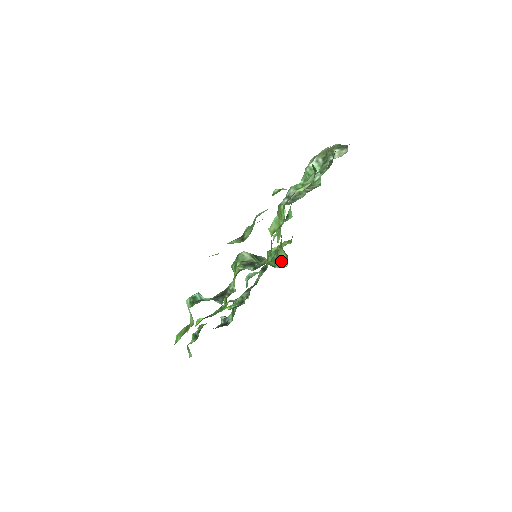
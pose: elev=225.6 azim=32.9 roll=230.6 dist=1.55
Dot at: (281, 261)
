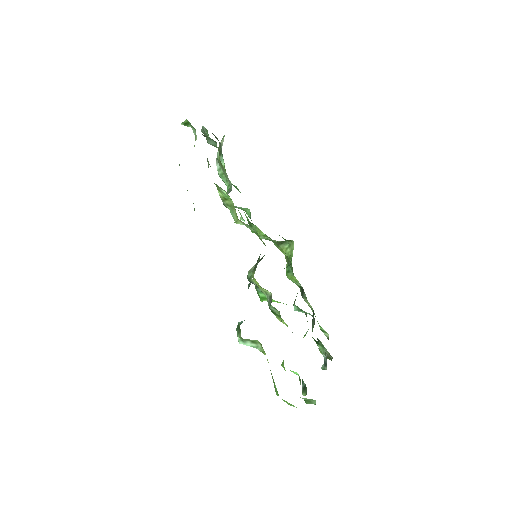
Dot at: (290, 251)
